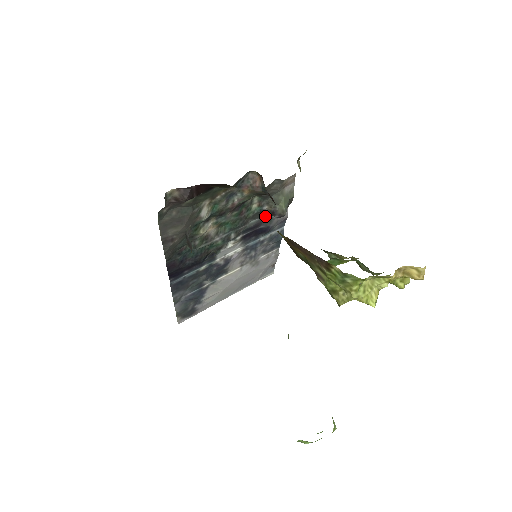
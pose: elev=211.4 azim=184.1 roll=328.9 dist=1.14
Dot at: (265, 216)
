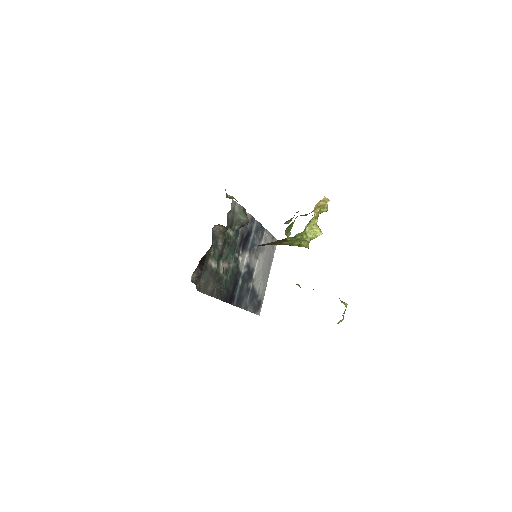
Dot at: (241, 229)
